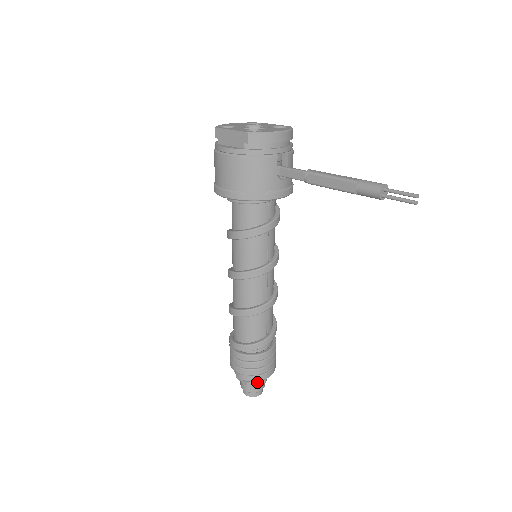
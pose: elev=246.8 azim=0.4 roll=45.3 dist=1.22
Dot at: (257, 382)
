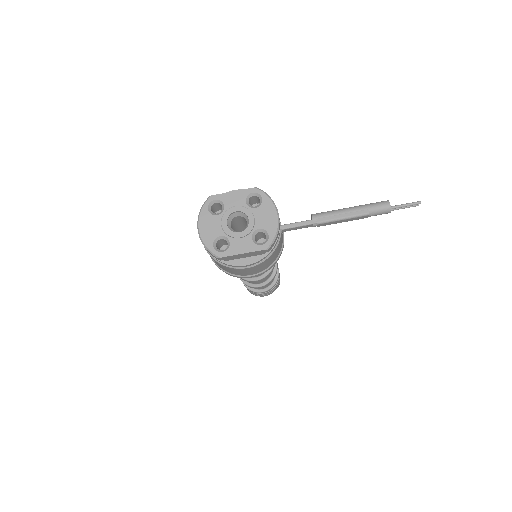
Dot at: occluded
